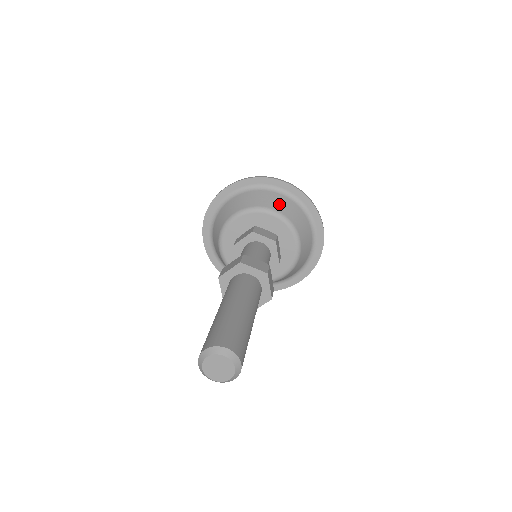
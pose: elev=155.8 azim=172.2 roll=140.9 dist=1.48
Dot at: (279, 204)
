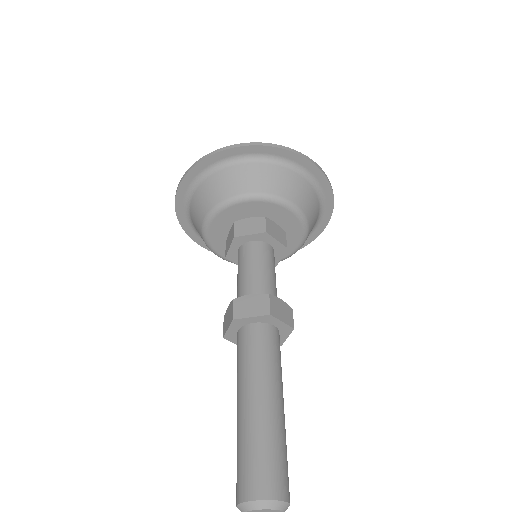
Dot at: (303, 197)
